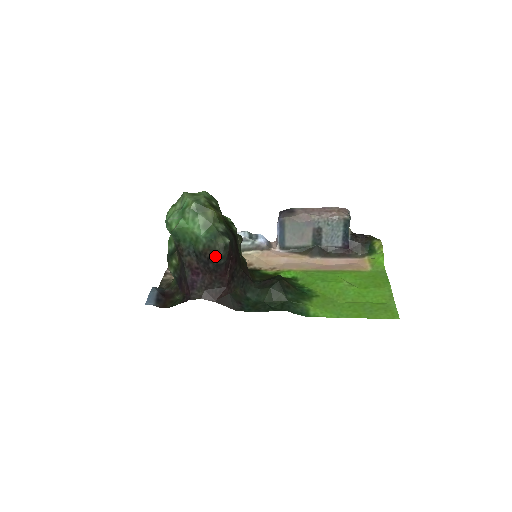
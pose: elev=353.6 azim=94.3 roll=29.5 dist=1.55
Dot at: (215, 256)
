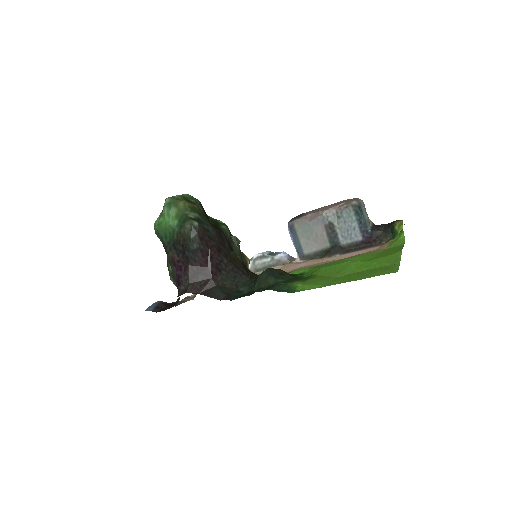
Dot at: (187, 241)
